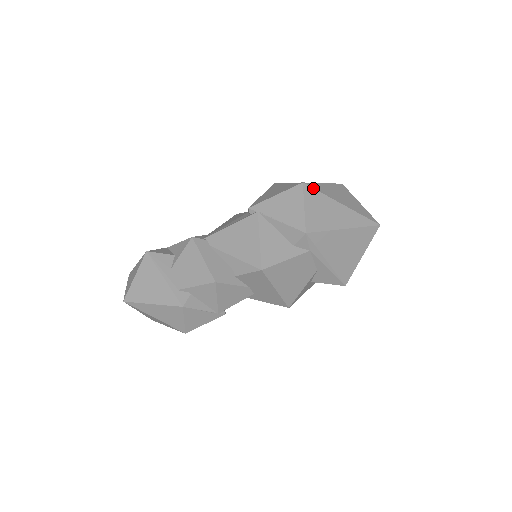
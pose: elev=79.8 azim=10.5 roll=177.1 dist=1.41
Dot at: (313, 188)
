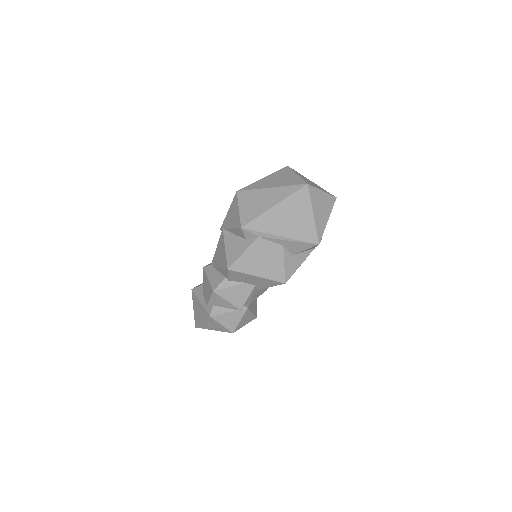
Dot at: (245, 190)
